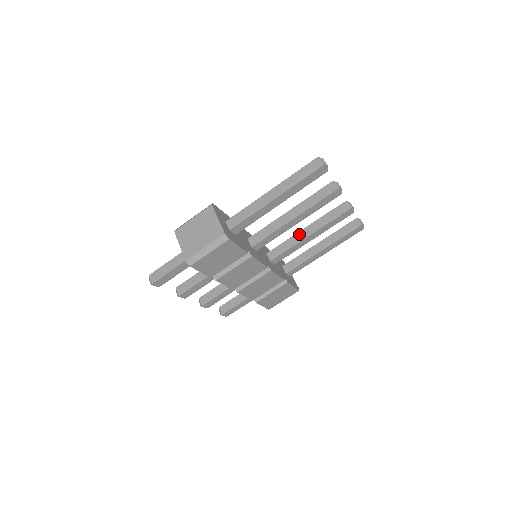
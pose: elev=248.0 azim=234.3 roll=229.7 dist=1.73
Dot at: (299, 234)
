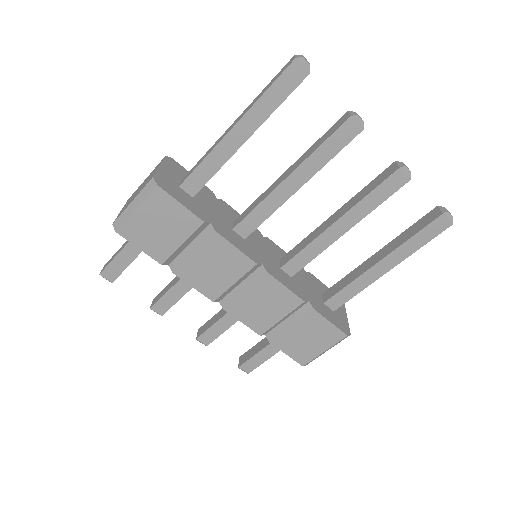
Dot at: (324, 224)
